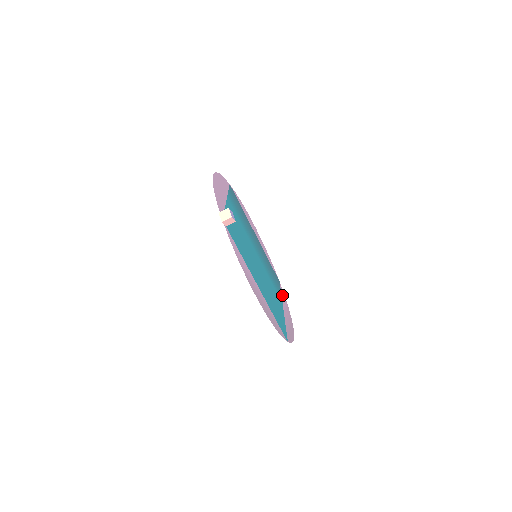
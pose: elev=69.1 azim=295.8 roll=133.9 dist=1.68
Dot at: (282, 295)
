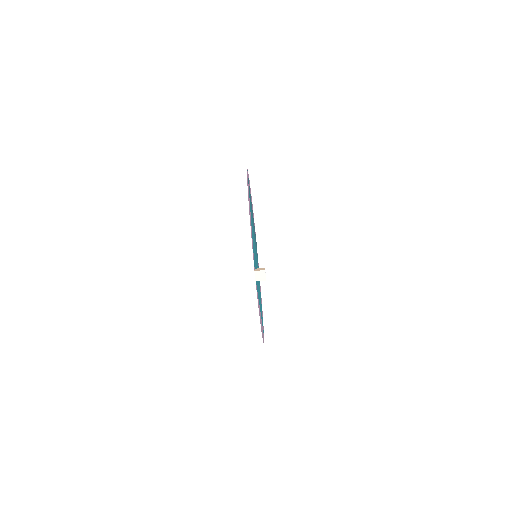
Dot at: occluded
